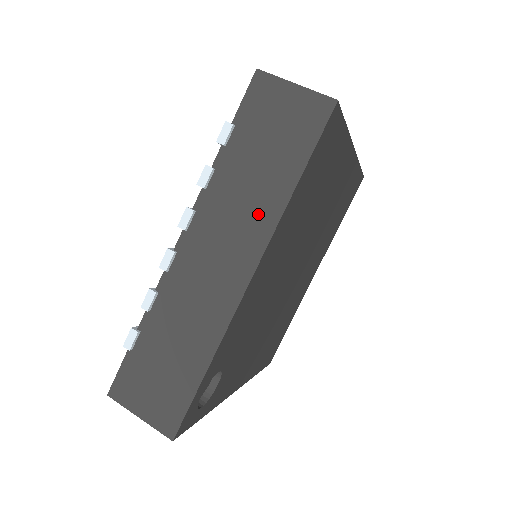
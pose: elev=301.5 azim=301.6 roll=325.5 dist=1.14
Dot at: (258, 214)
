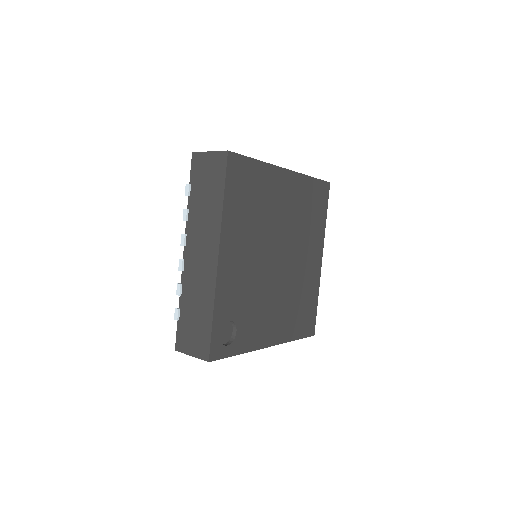
Dot at: (212, 223)
